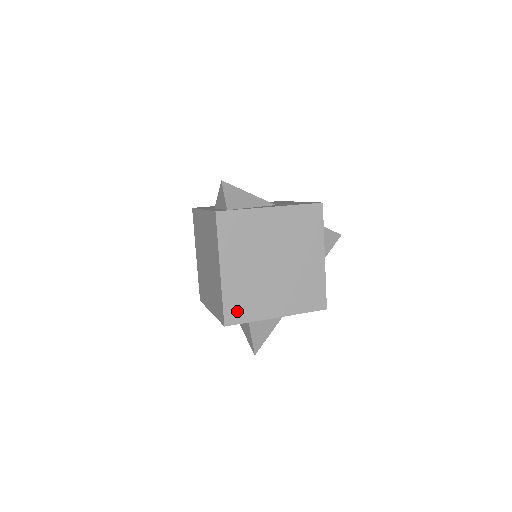
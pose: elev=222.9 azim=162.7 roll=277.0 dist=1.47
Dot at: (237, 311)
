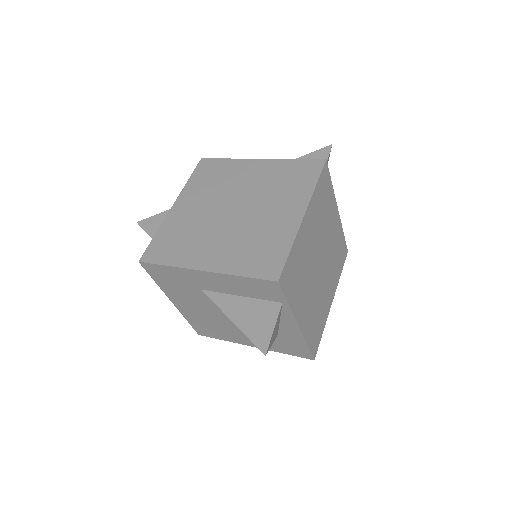
Dot at: (290, 277)
